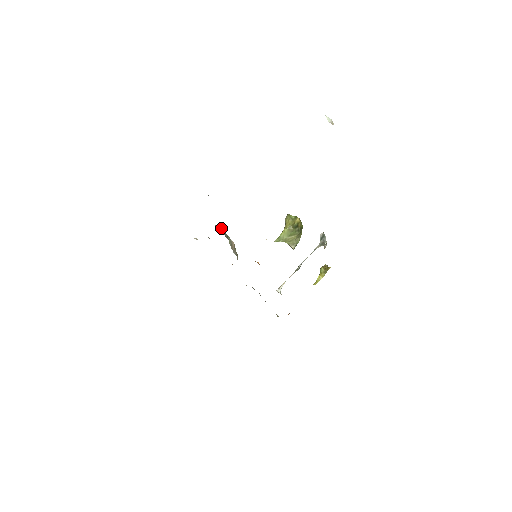
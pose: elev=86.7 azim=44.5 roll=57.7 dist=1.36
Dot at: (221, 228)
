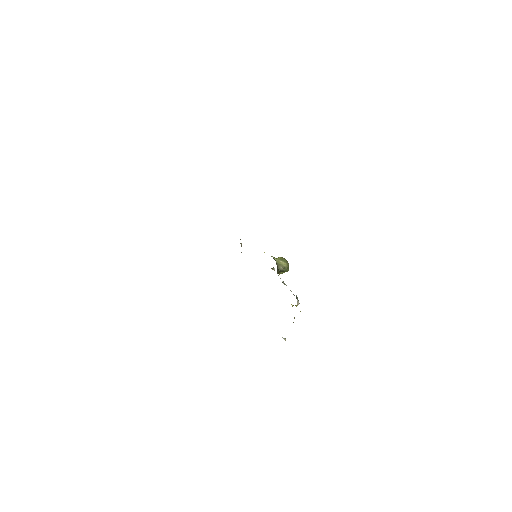
Dot at: occluded
